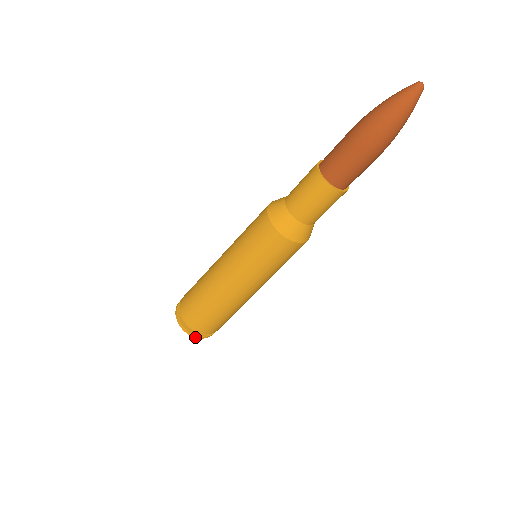
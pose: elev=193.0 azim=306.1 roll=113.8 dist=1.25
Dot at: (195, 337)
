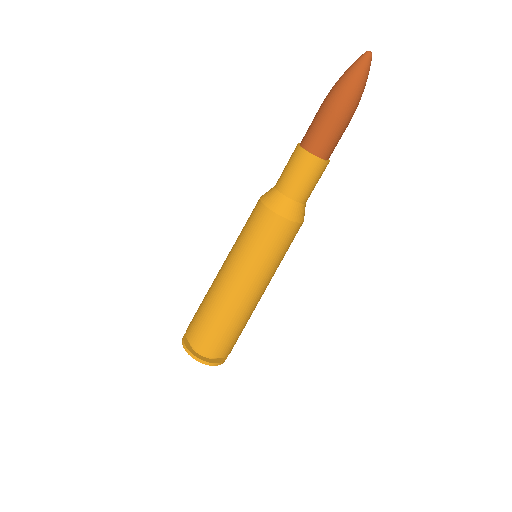
Dot at: (216, 365)
